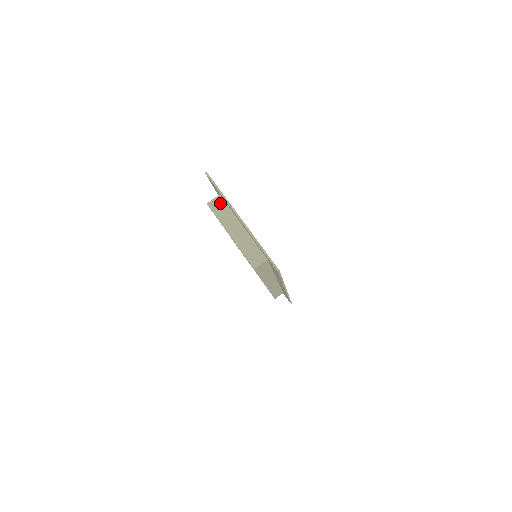
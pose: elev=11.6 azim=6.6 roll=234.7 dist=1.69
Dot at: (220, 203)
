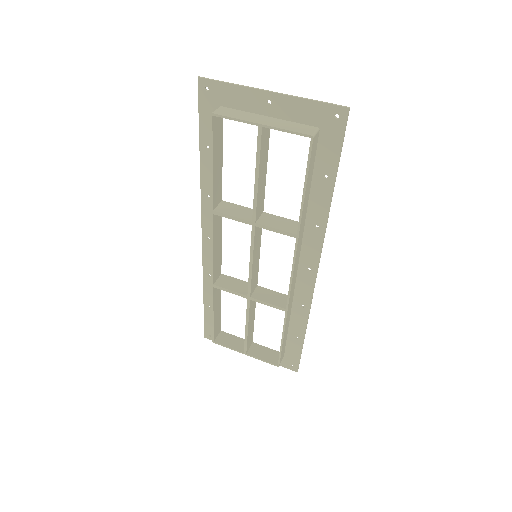
Dot at: (226, 110)
